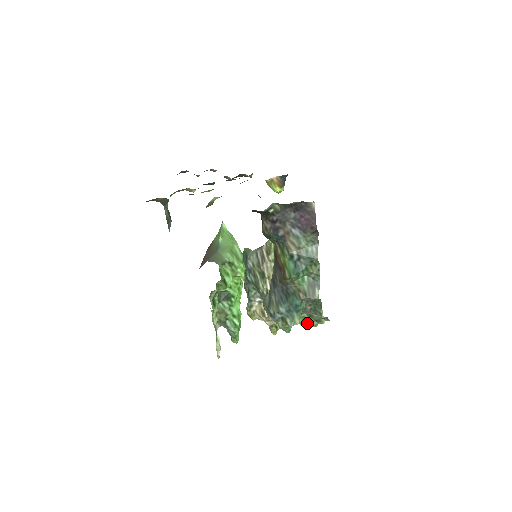
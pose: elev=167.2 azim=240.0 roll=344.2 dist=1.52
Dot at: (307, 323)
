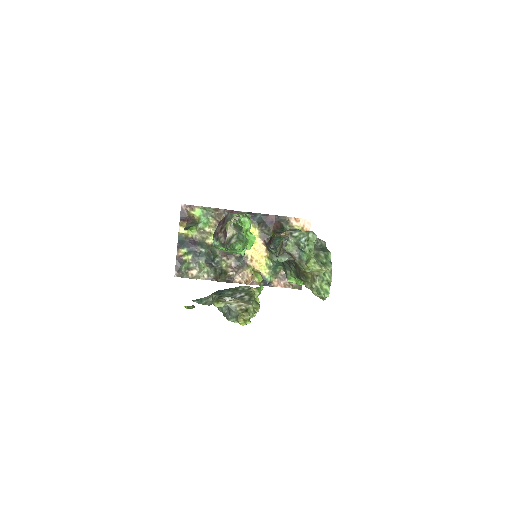
Dot at: (315, 258)
